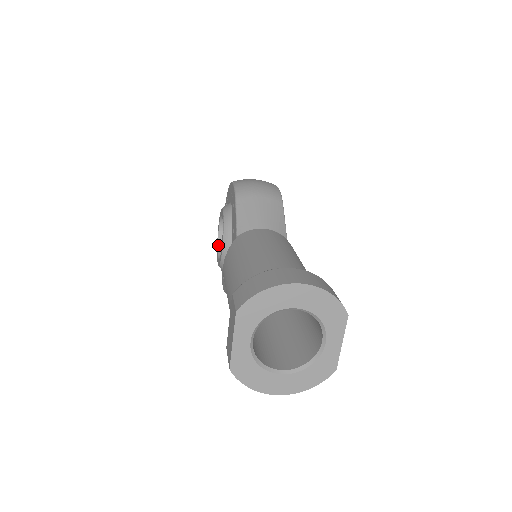
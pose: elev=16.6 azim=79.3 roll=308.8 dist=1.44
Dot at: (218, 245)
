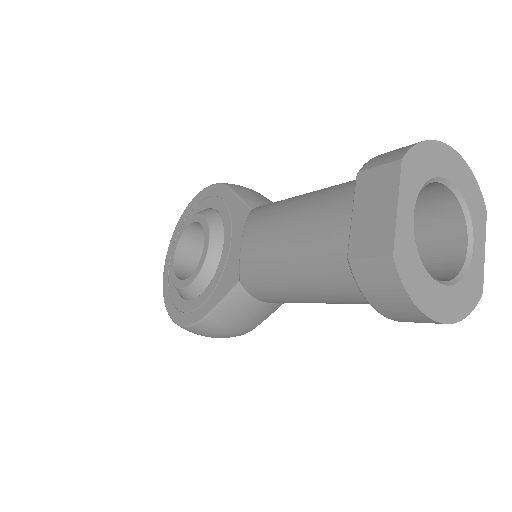
Dot at: (175, 271)
